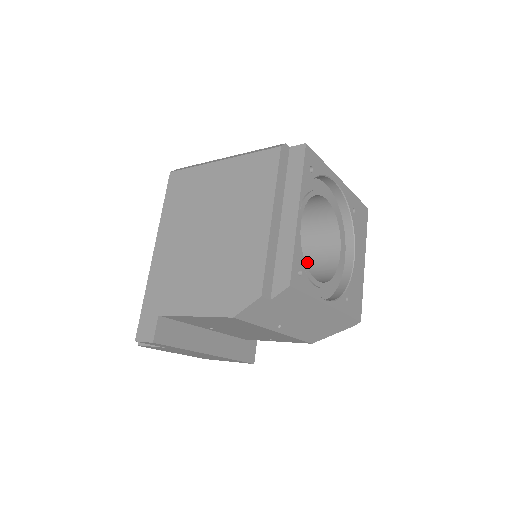
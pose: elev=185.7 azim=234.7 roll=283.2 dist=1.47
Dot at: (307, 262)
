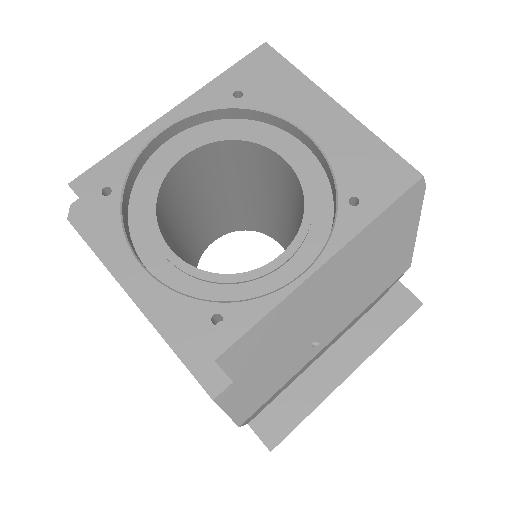
Dot at: (290, 200)
